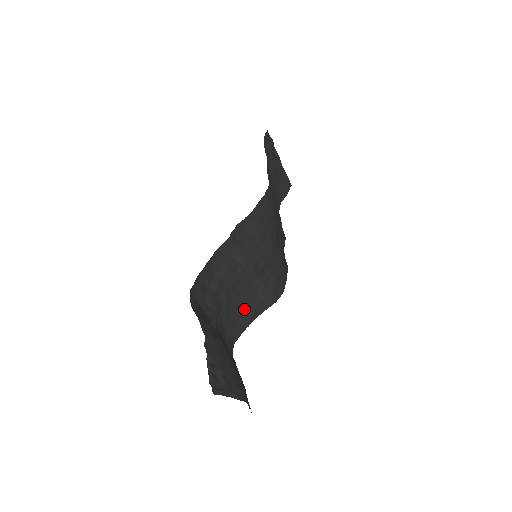
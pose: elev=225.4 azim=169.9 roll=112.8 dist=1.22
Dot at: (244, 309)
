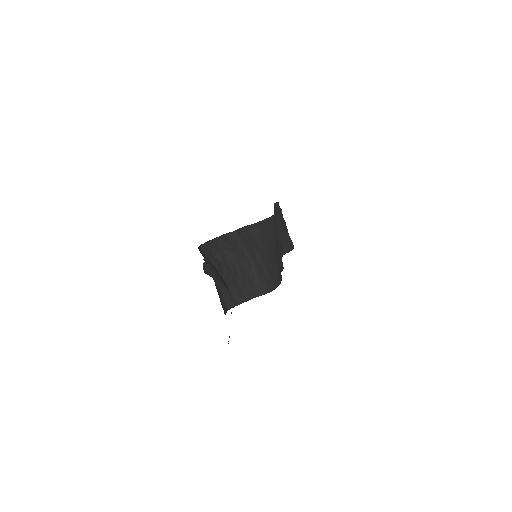
Dot at: (240, 287)
